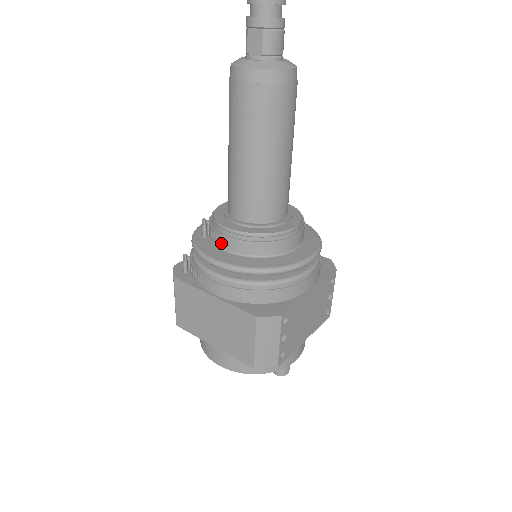
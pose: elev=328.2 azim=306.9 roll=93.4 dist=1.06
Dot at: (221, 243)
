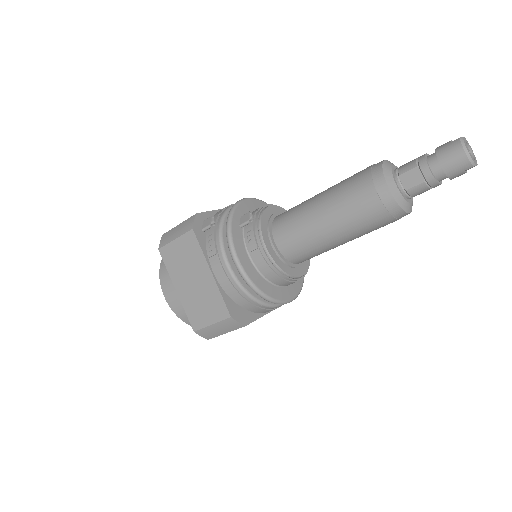
Dot at: (251, 248)
